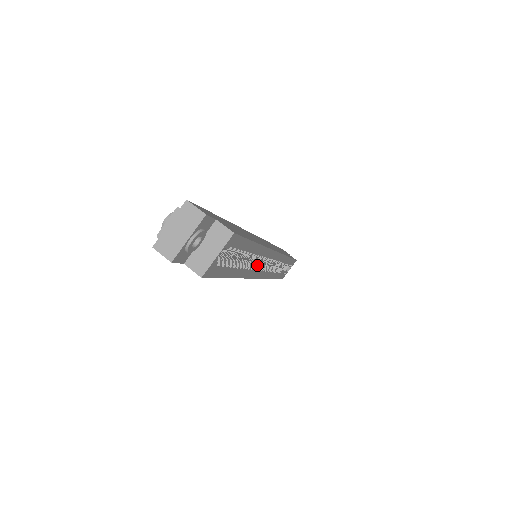
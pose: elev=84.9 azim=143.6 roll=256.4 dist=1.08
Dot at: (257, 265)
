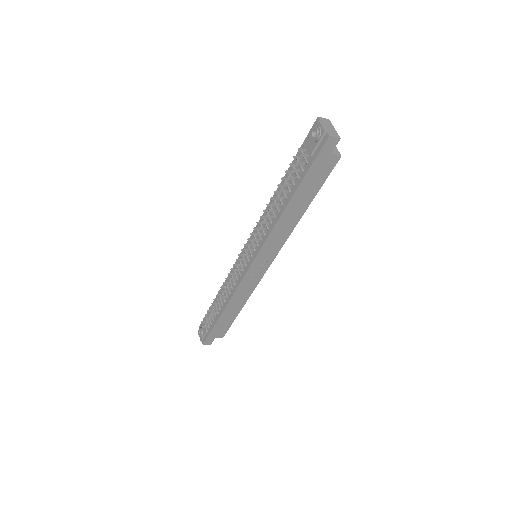
Dot at: occluded
